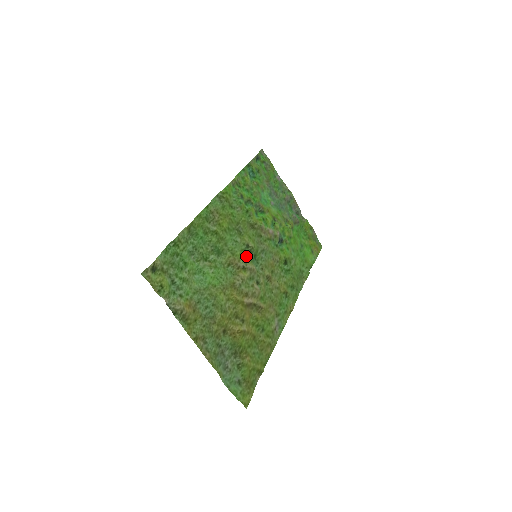
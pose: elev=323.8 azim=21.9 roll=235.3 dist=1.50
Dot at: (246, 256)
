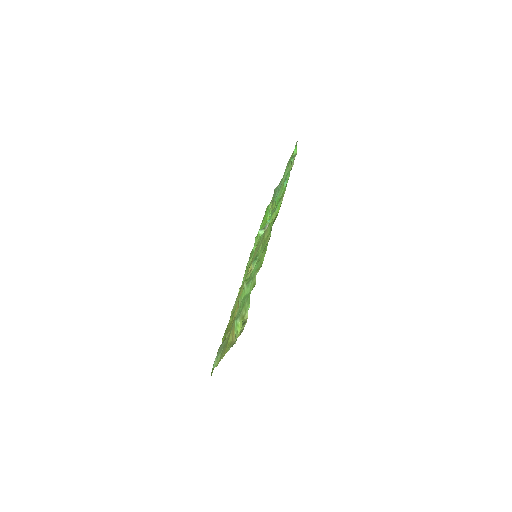
Dot at: occluded
